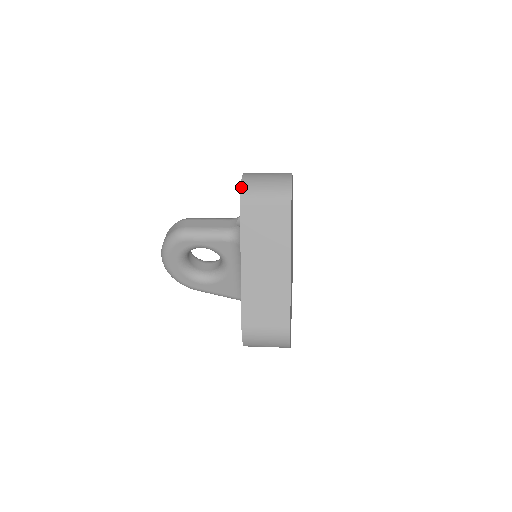
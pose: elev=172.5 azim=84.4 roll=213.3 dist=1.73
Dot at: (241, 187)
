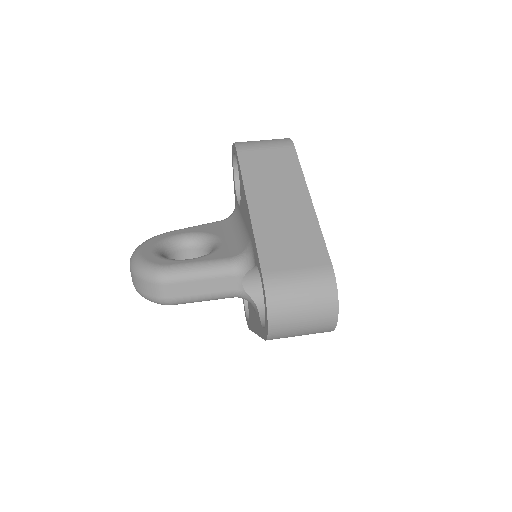
Dot at: (268, 334)
